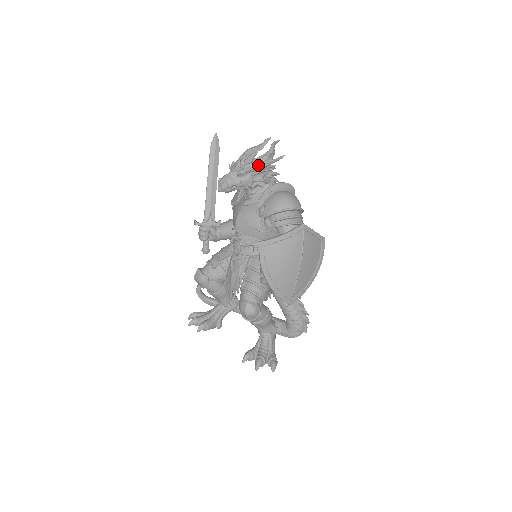
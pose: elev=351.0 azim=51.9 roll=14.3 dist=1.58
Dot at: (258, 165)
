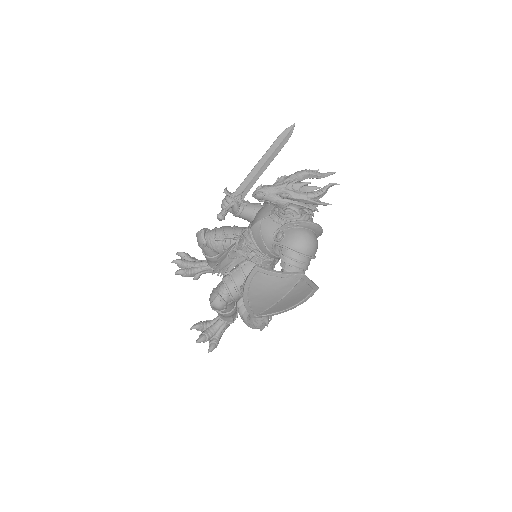
Dot at: (301, 199)
